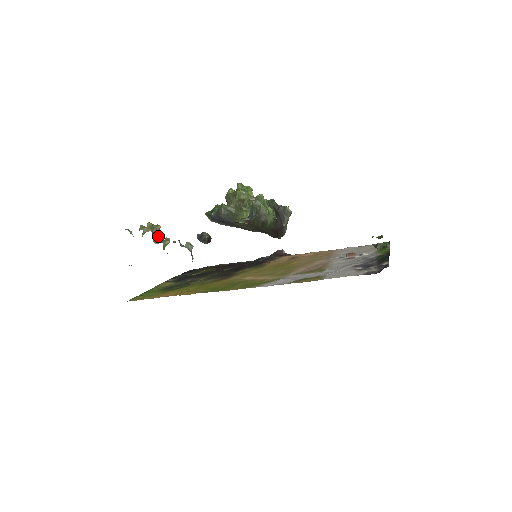
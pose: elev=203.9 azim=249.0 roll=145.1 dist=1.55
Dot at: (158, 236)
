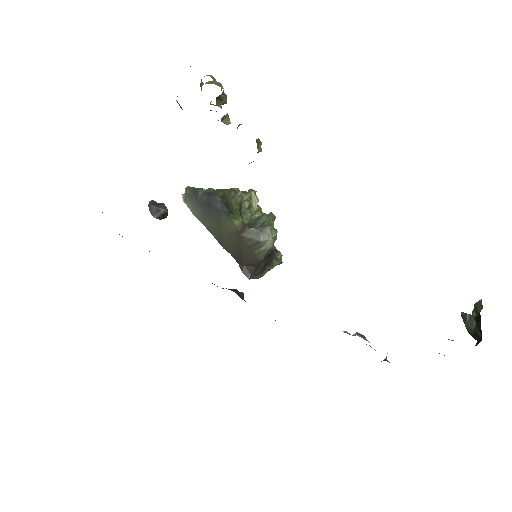
Dot at: occluded
